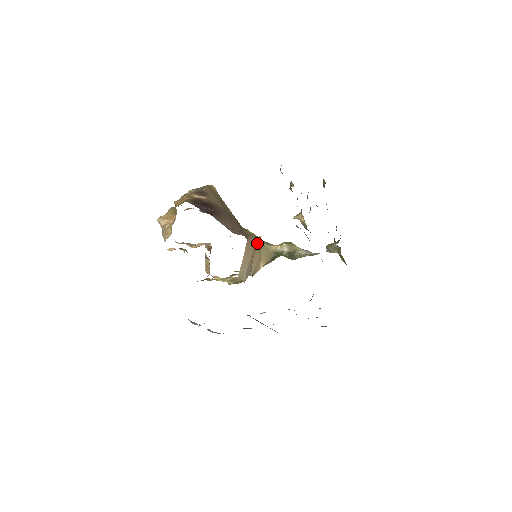
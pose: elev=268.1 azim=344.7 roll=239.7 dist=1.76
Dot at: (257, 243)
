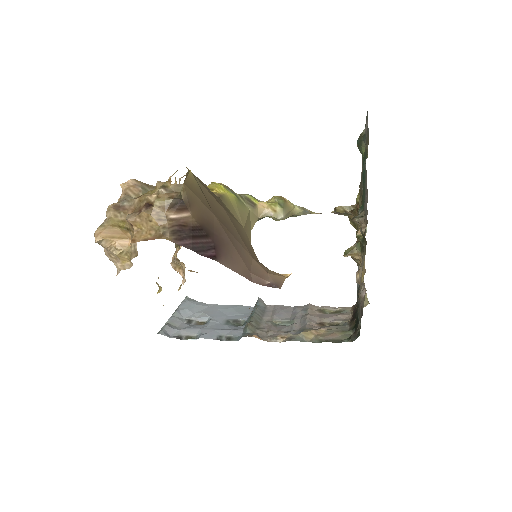
Dot at: (247, 223)
